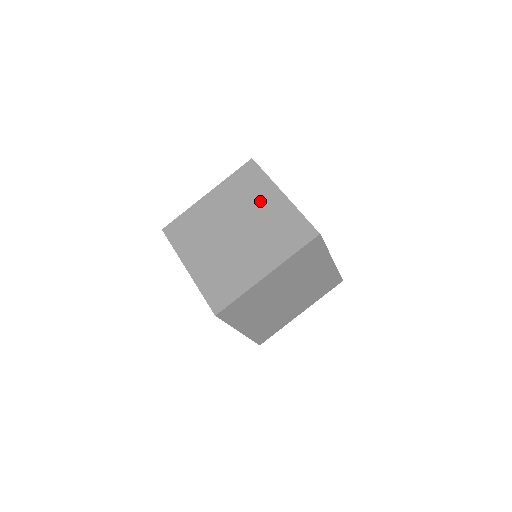
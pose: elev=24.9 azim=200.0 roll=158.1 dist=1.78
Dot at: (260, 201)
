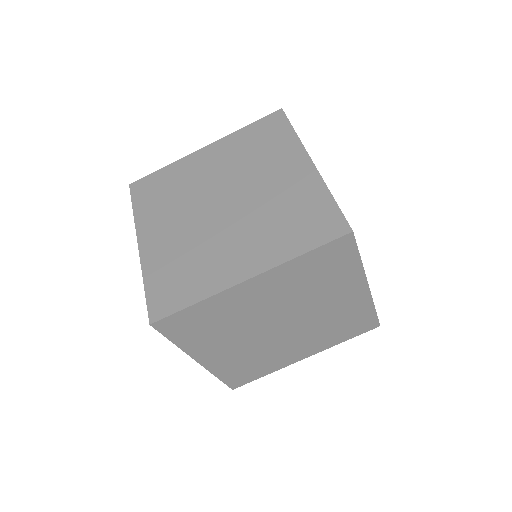
Dot at: (274, 167)
